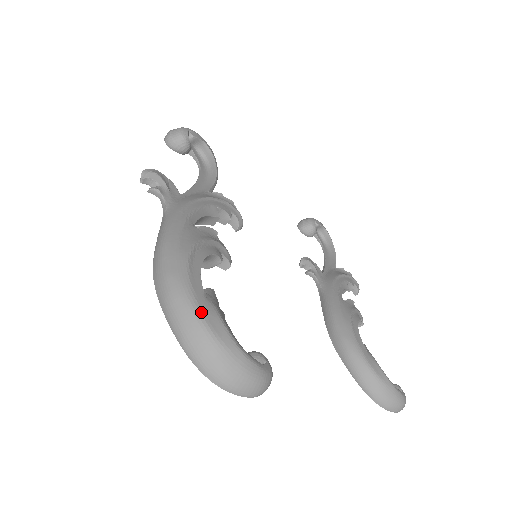
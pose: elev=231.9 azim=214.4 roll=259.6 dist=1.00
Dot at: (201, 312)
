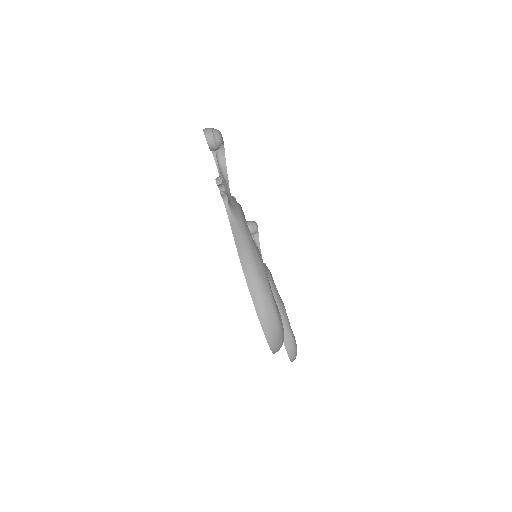
Dot at: (275, 305)
